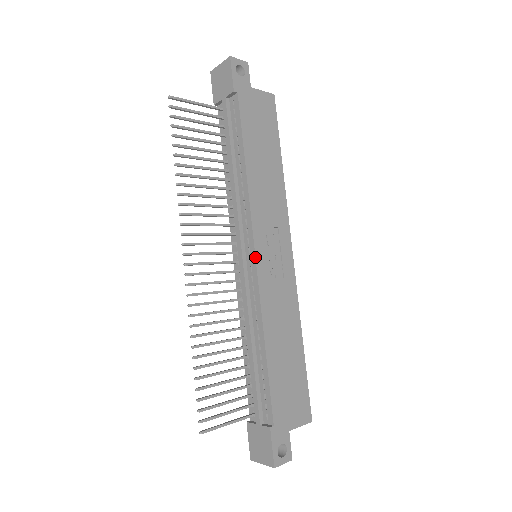
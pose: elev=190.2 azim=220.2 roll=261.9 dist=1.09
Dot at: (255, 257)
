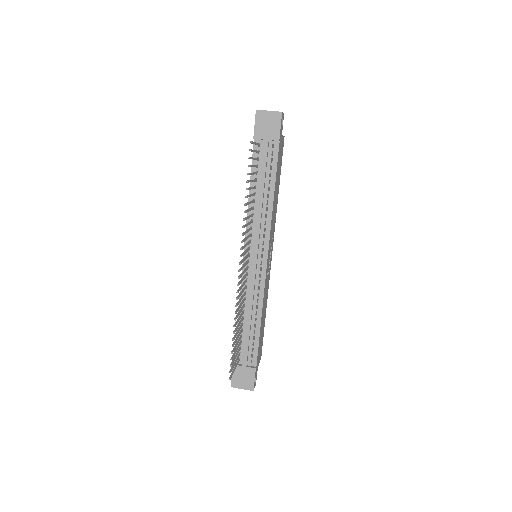
Dot at: (267, 262)
